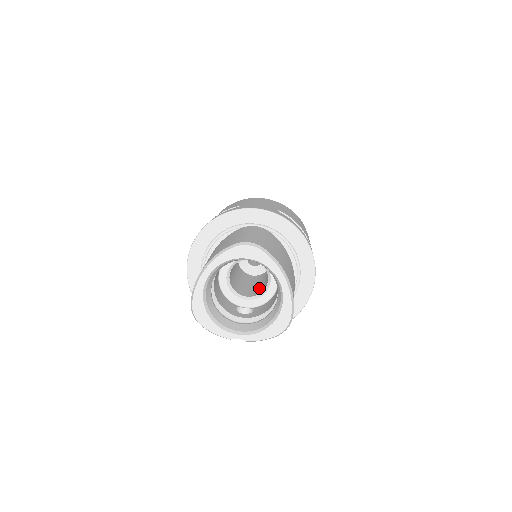
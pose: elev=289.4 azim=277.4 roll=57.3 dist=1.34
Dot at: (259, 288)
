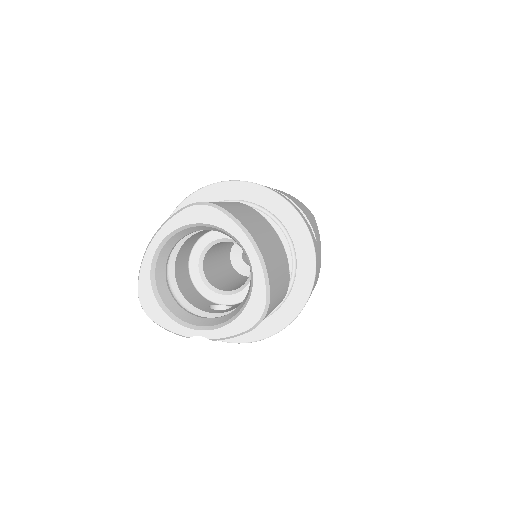
Dot at: occluded
